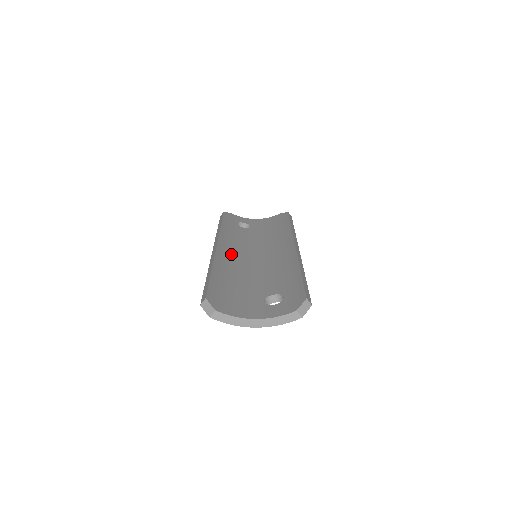
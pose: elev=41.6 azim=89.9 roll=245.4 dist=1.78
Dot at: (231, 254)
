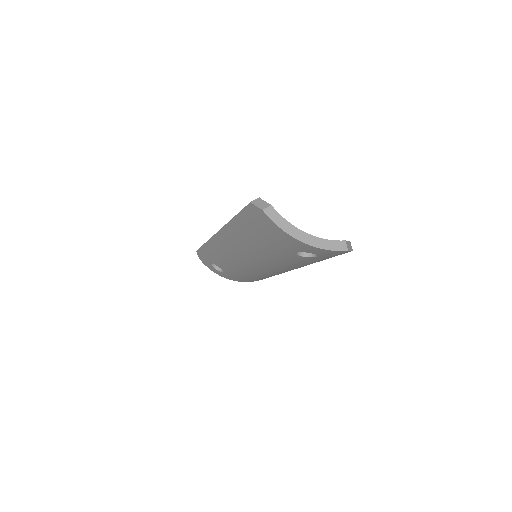
Dot at: occluded
